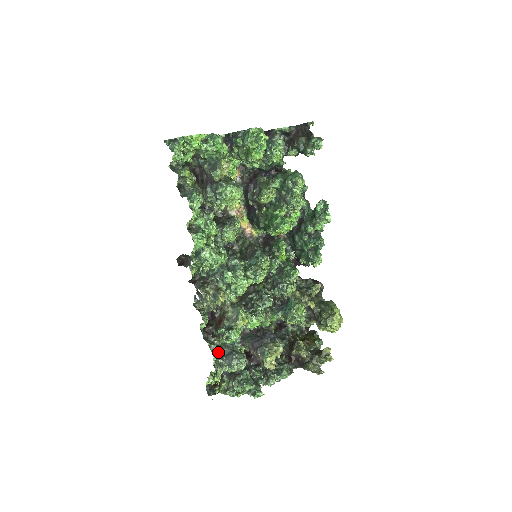
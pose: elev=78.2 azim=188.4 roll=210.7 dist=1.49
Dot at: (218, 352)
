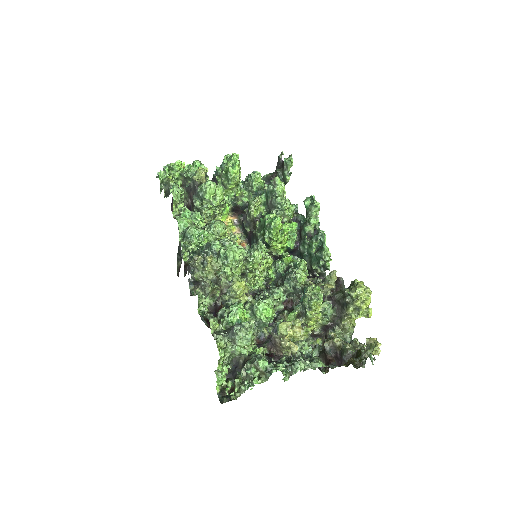
Dot at: (215, 319)
